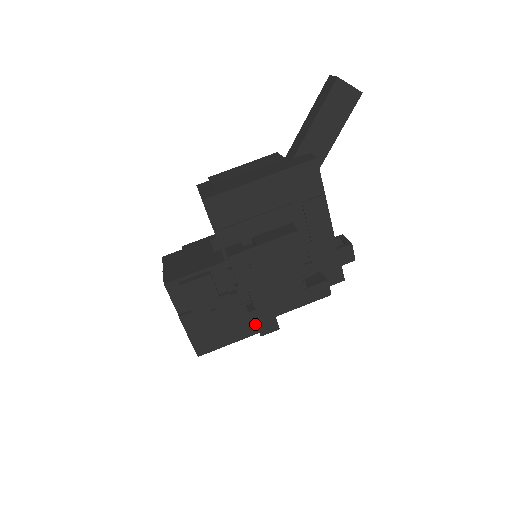
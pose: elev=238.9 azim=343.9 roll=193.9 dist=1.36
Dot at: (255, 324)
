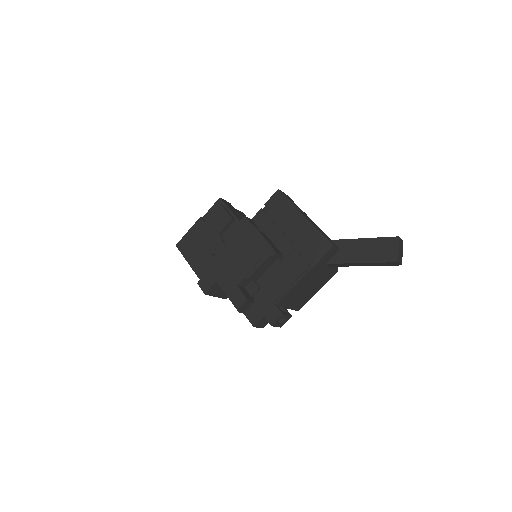
Dot at: (204, 263)
